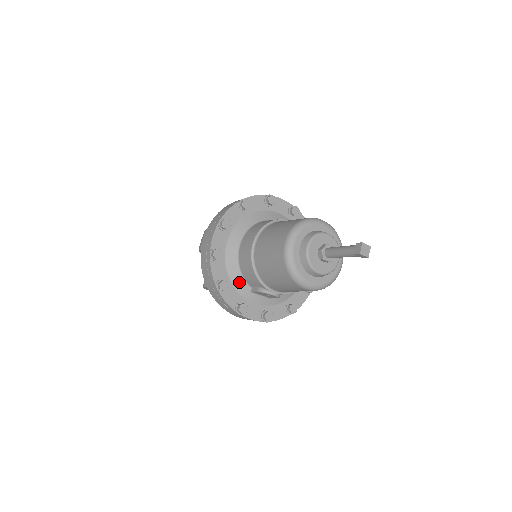
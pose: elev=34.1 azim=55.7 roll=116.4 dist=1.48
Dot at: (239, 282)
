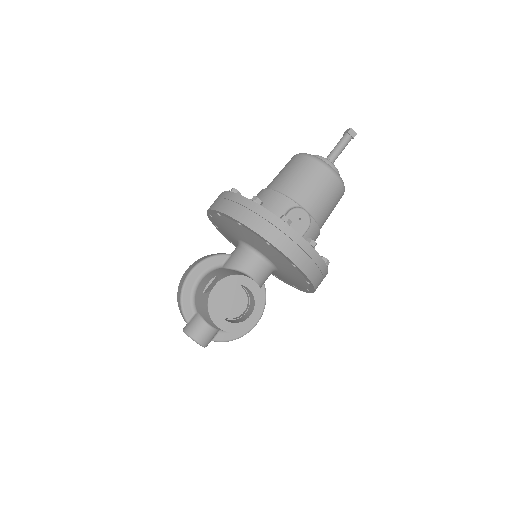
Dot at: occluded
